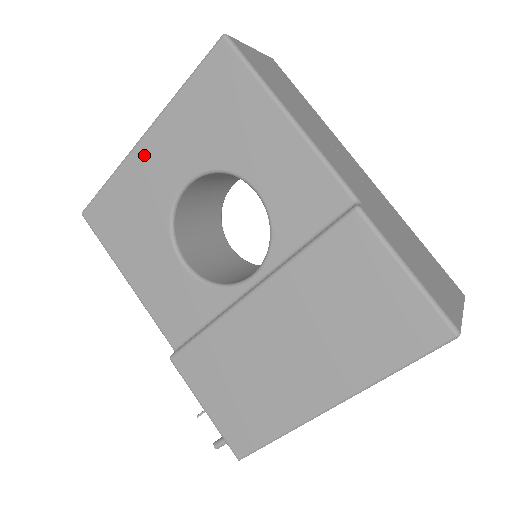
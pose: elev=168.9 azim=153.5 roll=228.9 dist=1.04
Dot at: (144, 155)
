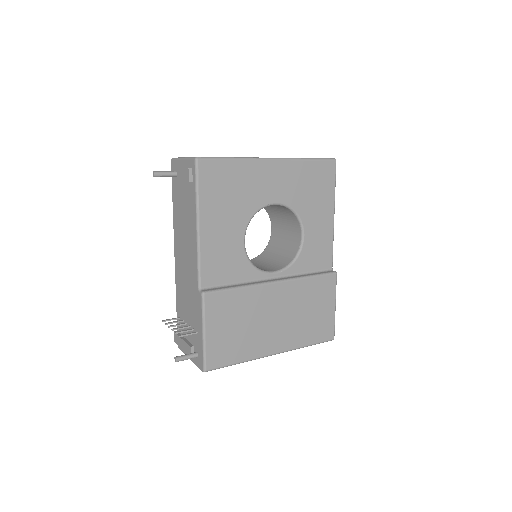
Dot at: (266, 169)
